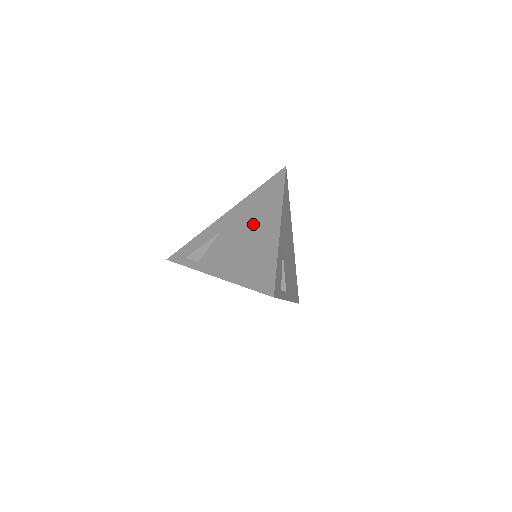
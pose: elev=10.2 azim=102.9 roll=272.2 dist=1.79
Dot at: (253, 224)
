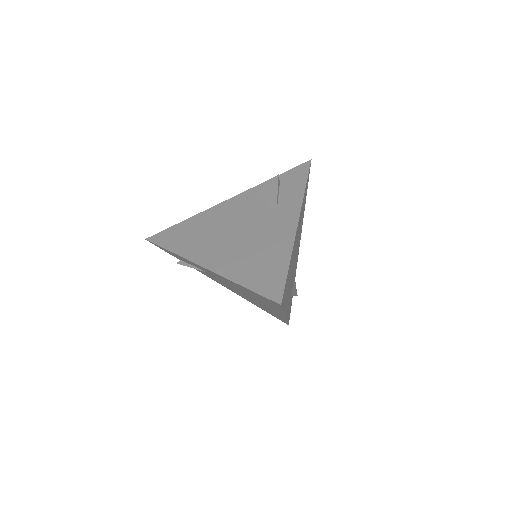
Dot at: occluded
